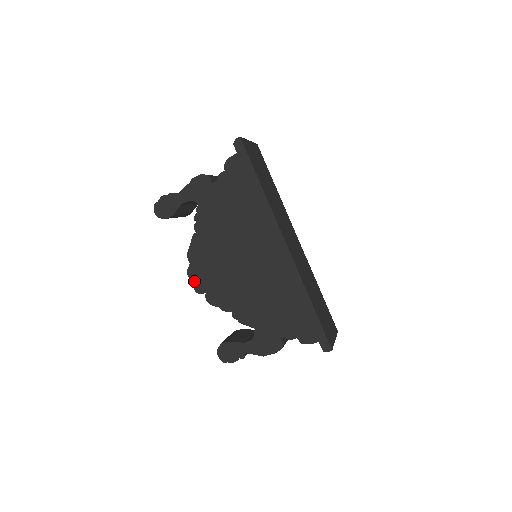
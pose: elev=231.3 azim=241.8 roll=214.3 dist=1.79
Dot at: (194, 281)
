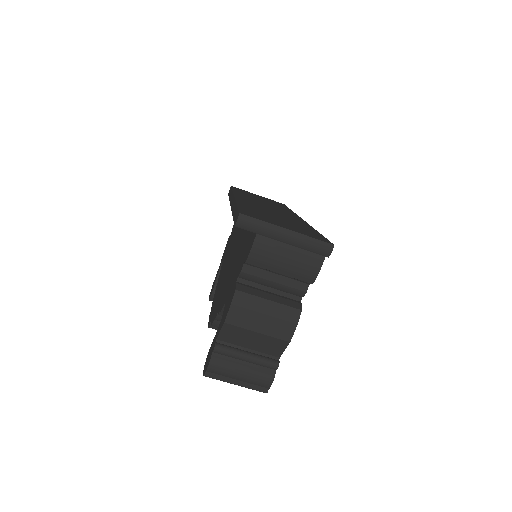
Dot at: occluded
